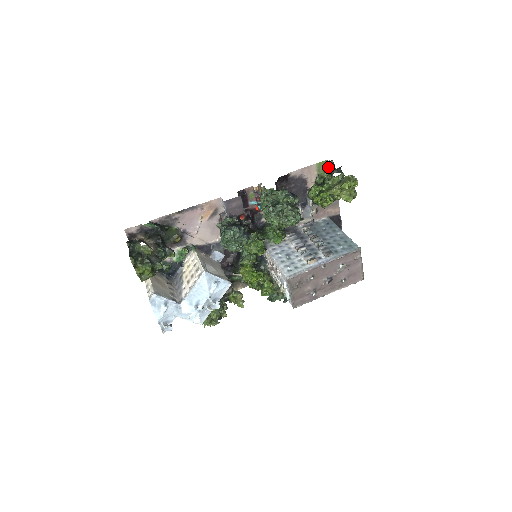
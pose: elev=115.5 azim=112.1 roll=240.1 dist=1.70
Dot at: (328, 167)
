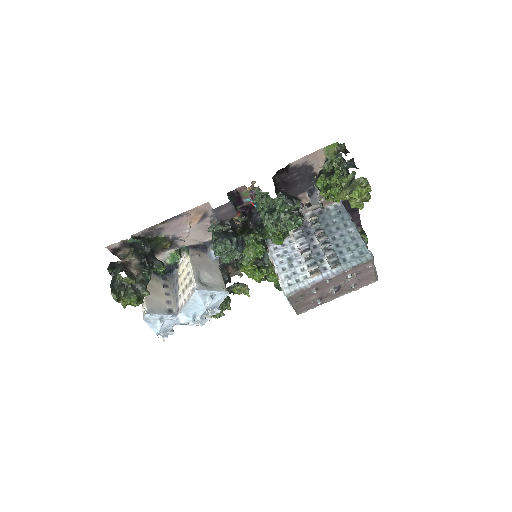
Dot at: (337, 157)
